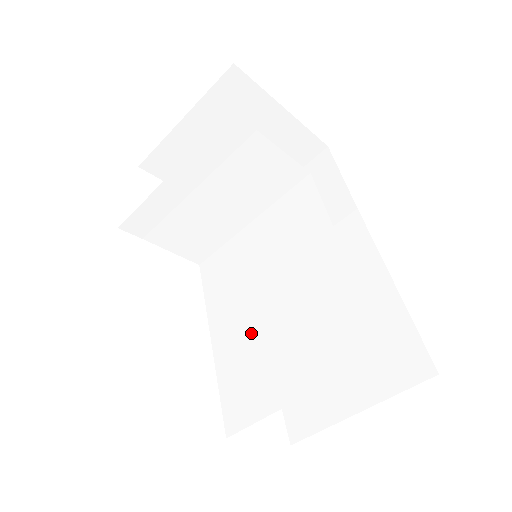
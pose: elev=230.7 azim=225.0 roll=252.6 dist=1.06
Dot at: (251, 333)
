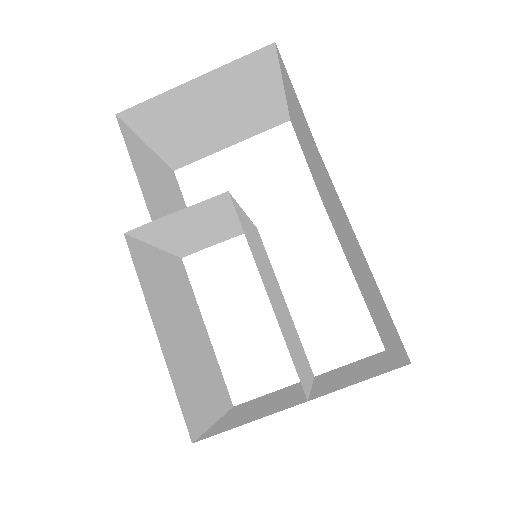
Dot at: (286, 315)
